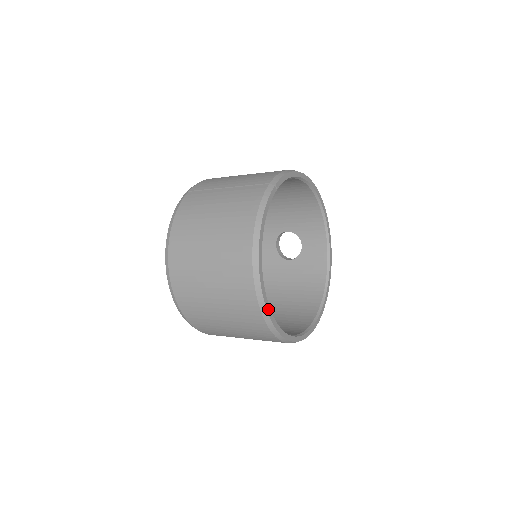
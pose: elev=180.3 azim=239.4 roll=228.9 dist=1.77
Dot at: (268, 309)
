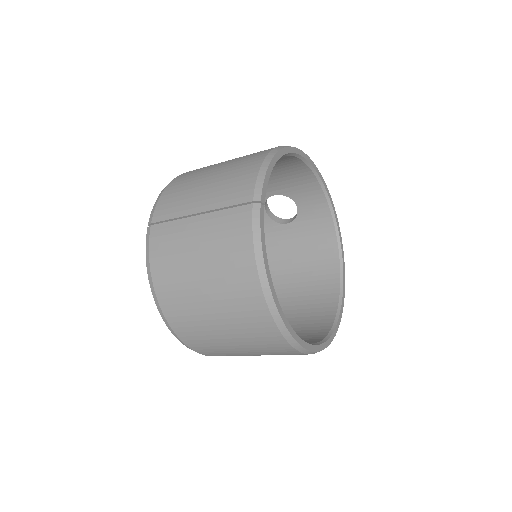
Dot at: (302, 343)
